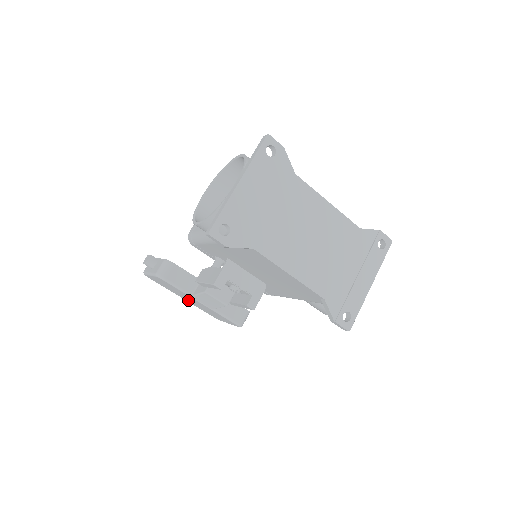
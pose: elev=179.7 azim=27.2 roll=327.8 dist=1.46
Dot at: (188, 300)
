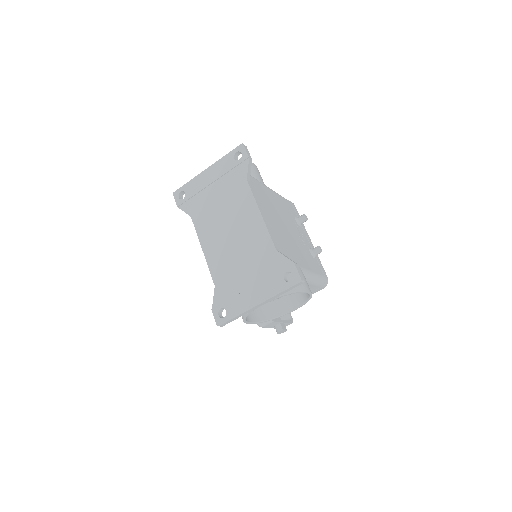
Dot at: occluded
